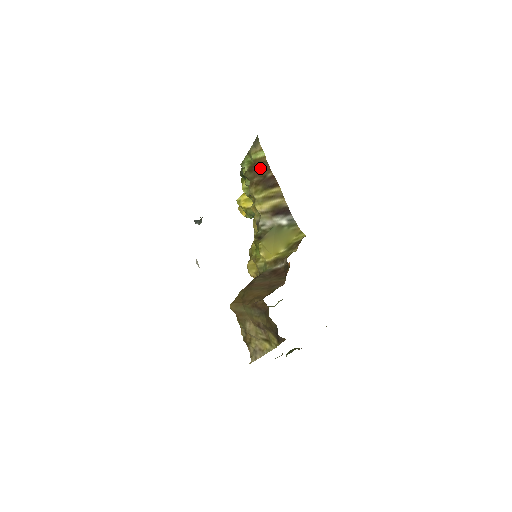
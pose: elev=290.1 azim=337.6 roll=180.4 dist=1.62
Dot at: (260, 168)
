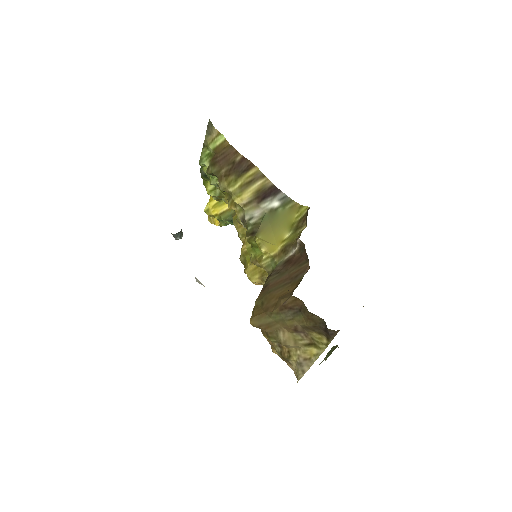
Dot at: (224, 156)
